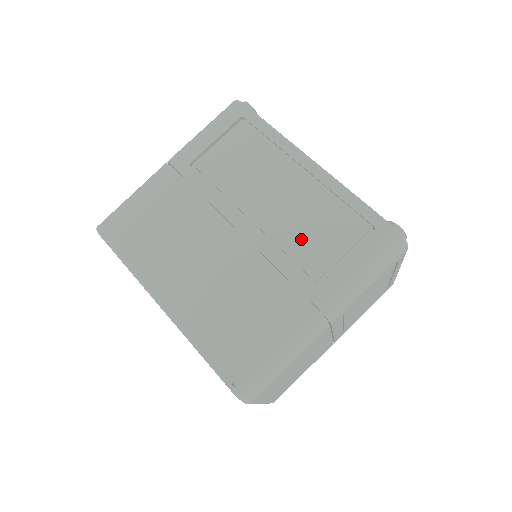
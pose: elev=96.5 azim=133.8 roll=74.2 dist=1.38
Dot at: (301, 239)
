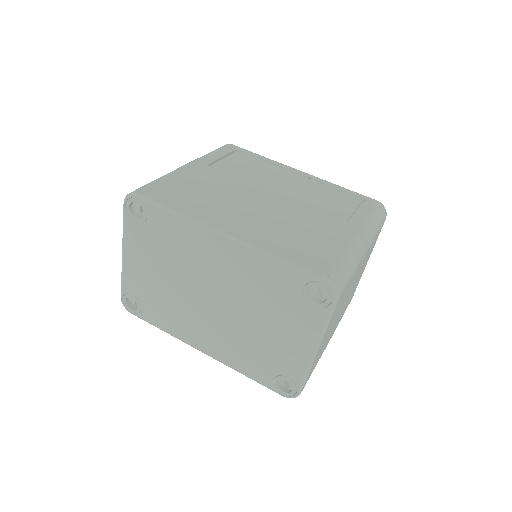
Dot at: (321, 202)
